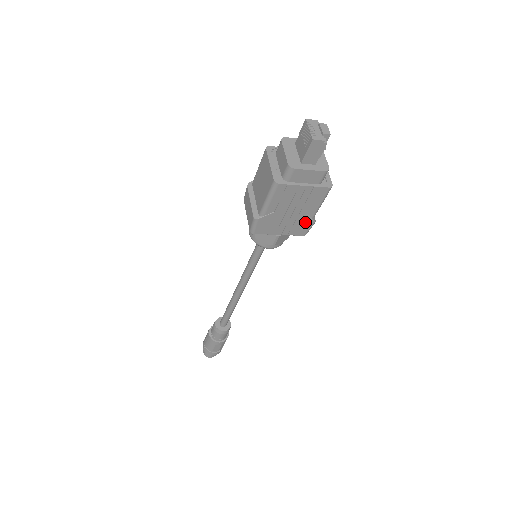
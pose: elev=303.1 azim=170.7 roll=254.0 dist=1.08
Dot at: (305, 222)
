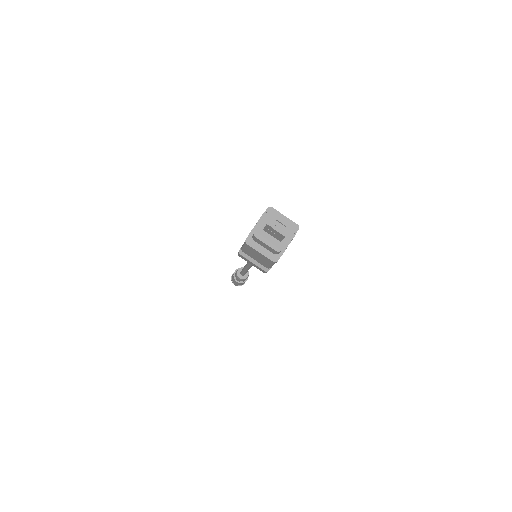
Dot at: occluded
